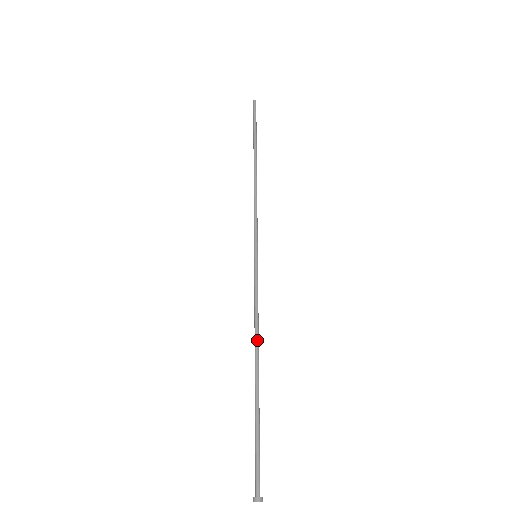
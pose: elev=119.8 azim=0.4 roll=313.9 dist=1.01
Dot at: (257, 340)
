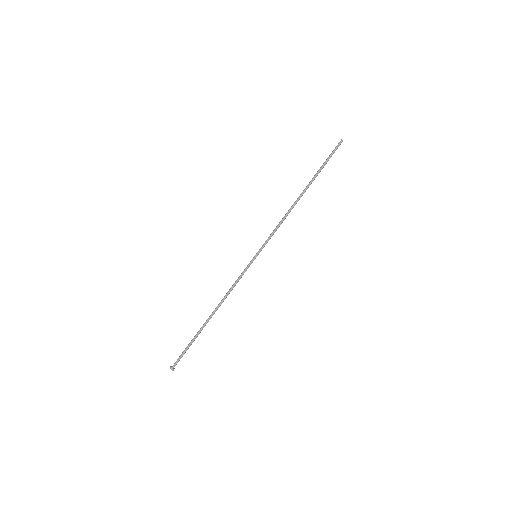
Dot at: (221, 302)
